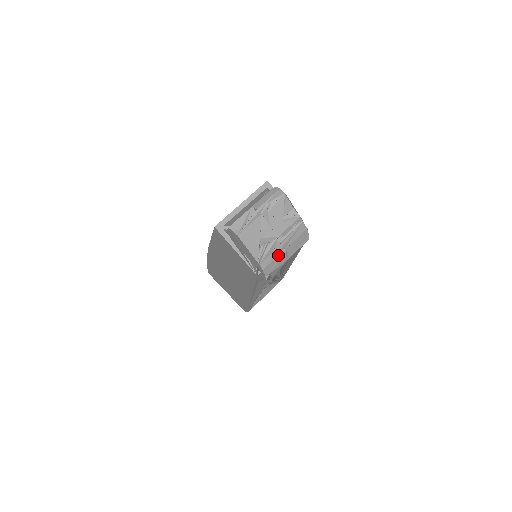
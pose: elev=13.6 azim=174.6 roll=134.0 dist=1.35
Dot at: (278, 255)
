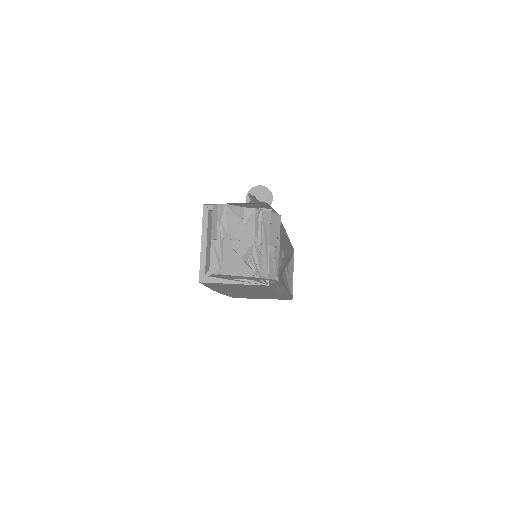
Dot at: (268, 255)
